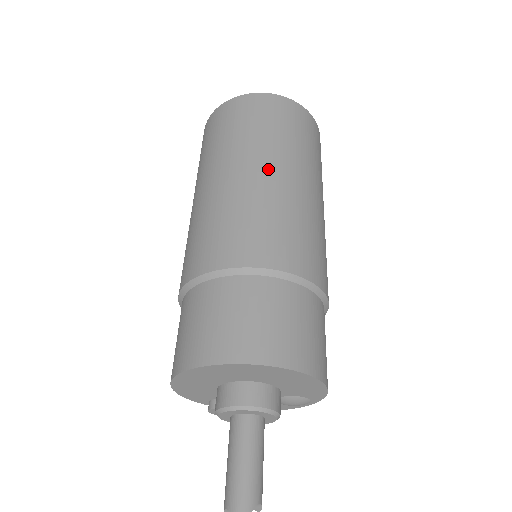
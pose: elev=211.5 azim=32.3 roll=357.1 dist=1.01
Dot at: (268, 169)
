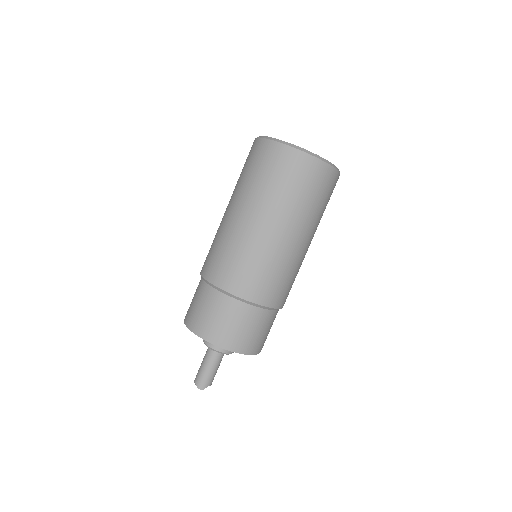
Dot at: (274, 228)
